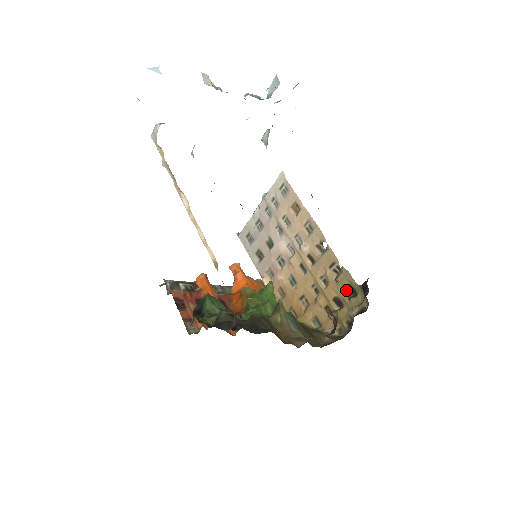
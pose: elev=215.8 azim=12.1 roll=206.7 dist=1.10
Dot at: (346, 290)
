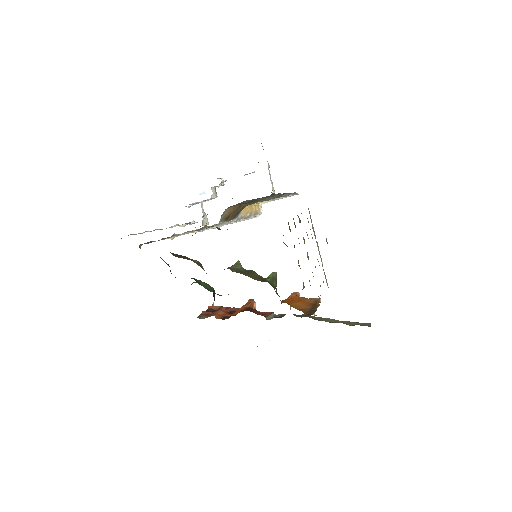
Dot at: (290, 229)
